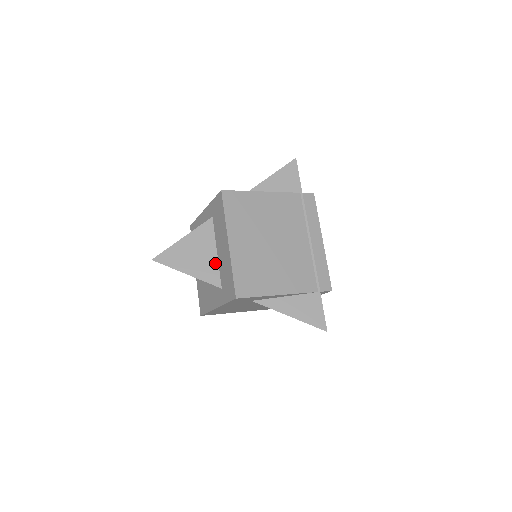
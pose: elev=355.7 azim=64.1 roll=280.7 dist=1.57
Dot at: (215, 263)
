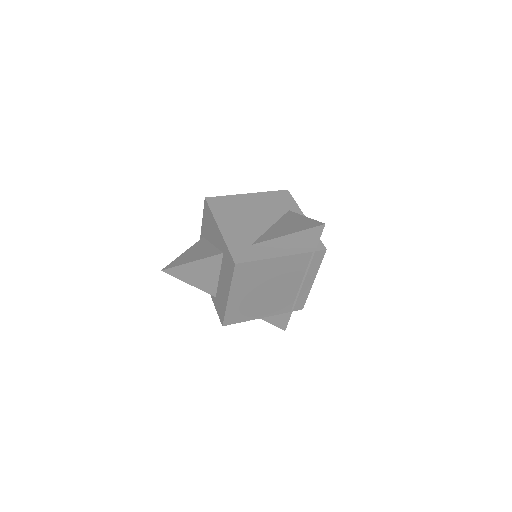
Dot at: (215, 282)
